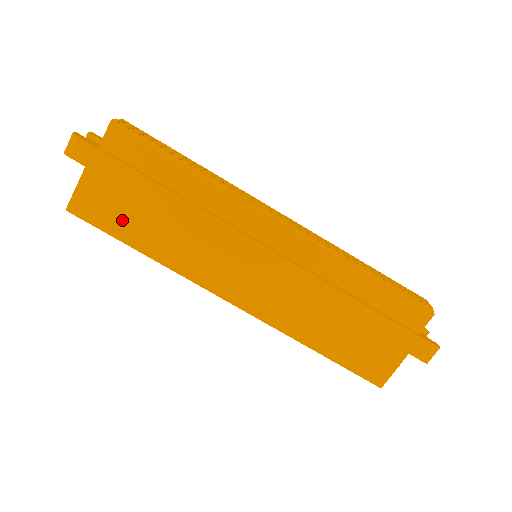
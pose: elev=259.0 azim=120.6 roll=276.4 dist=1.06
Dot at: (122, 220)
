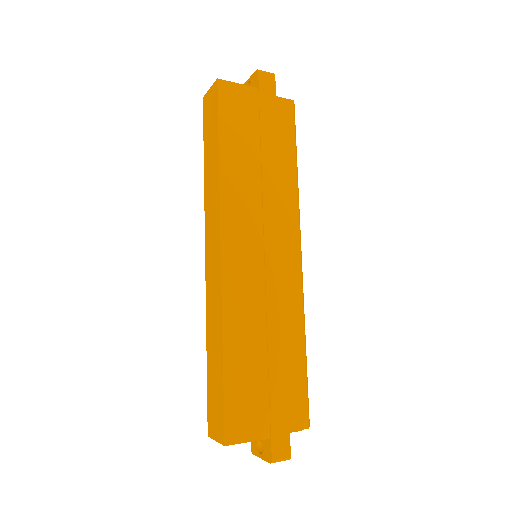
Dot at: (236, 128)
